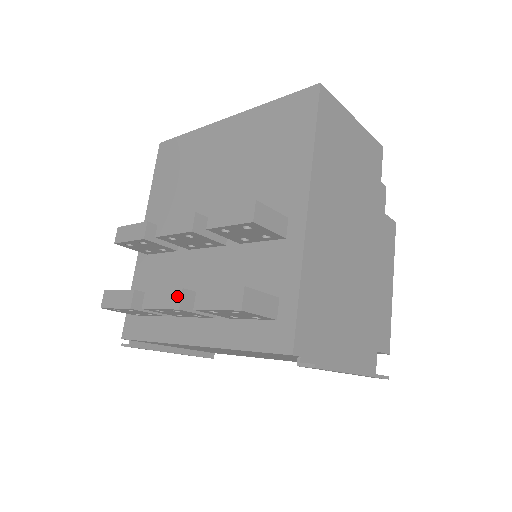
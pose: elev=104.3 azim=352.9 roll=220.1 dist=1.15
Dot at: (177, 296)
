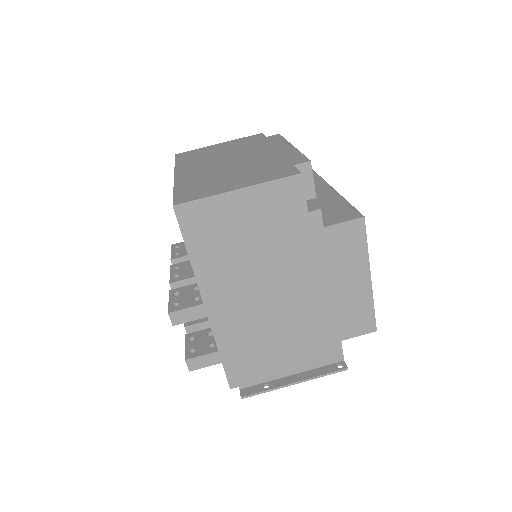
Dot at: (186, 329)
